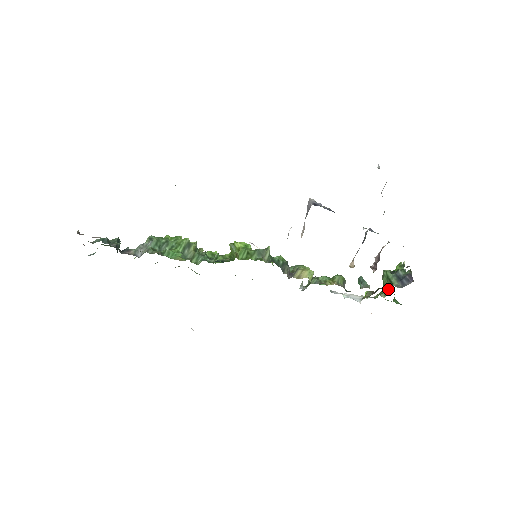
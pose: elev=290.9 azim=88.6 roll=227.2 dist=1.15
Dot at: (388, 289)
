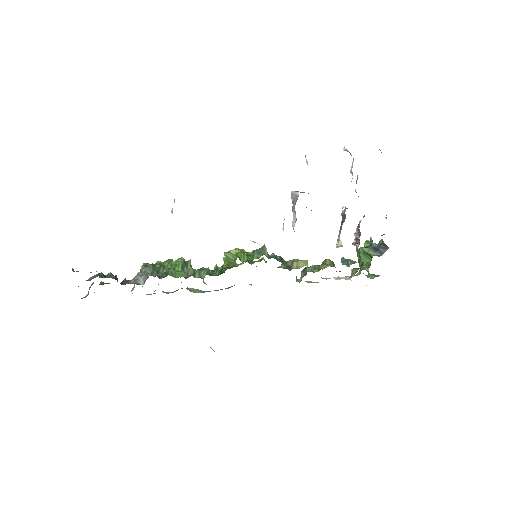
Dot at: (368, 263)
